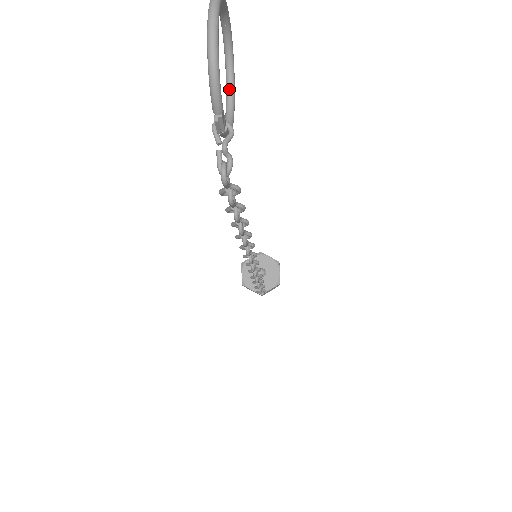
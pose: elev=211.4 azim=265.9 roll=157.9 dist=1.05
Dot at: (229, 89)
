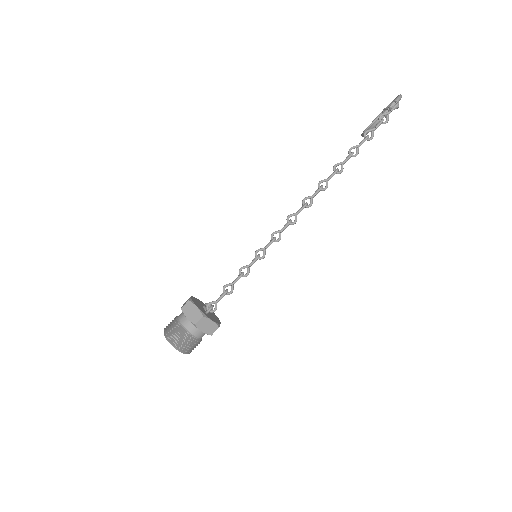
Dot at: occluded
